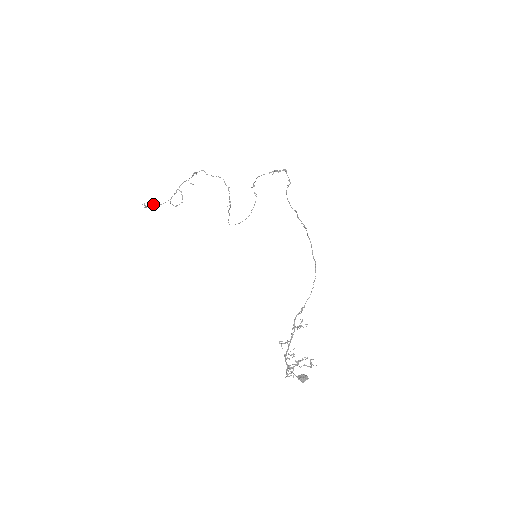
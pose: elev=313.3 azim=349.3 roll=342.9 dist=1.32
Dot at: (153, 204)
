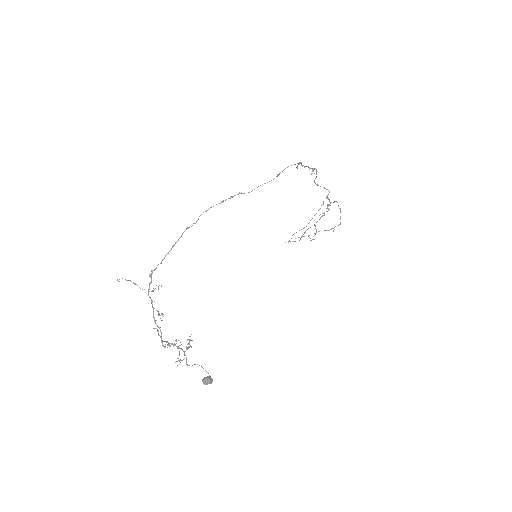
Dot at: occluded
